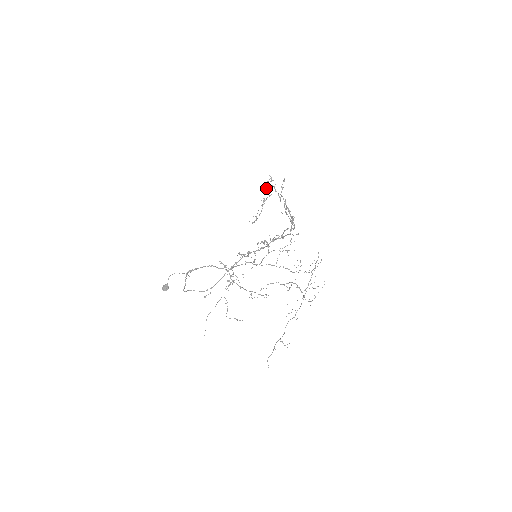
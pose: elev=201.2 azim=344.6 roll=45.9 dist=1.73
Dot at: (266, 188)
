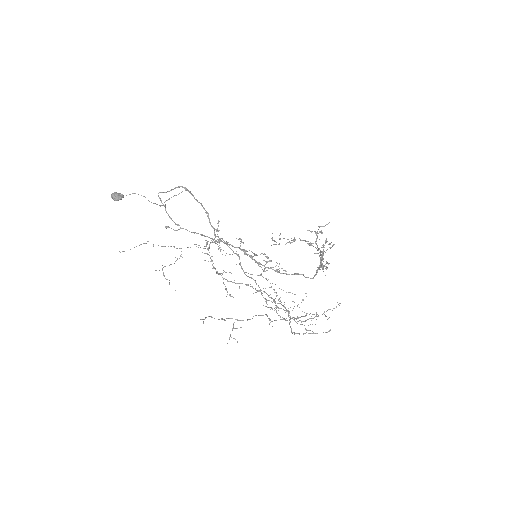
Dot at: occluded
